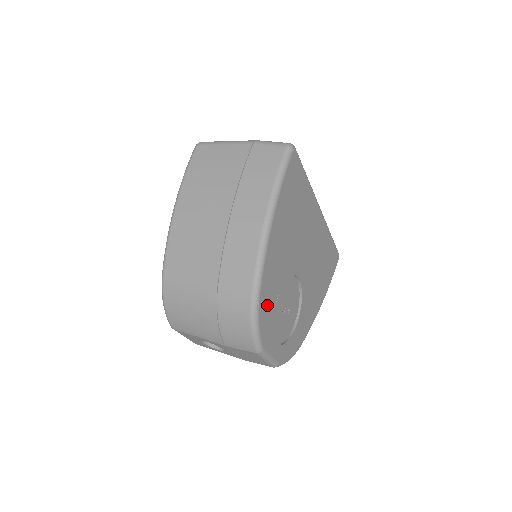
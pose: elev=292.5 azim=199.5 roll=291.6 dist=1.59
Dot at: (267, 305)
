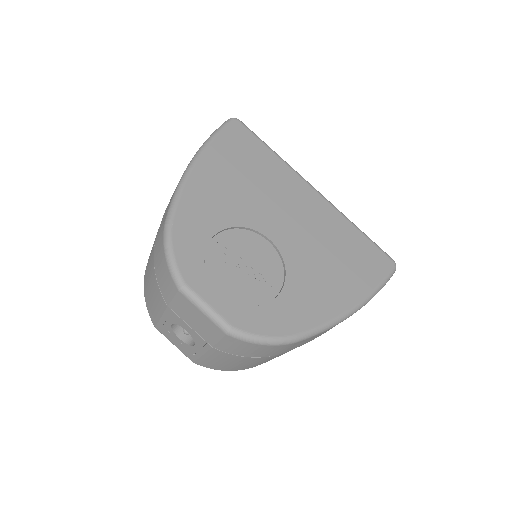
Dot at: (191, 236)
